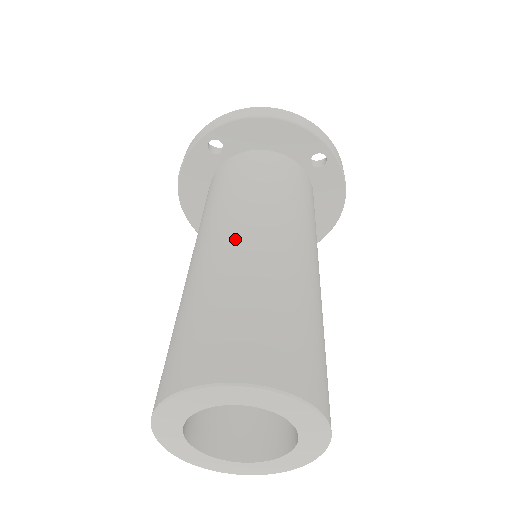
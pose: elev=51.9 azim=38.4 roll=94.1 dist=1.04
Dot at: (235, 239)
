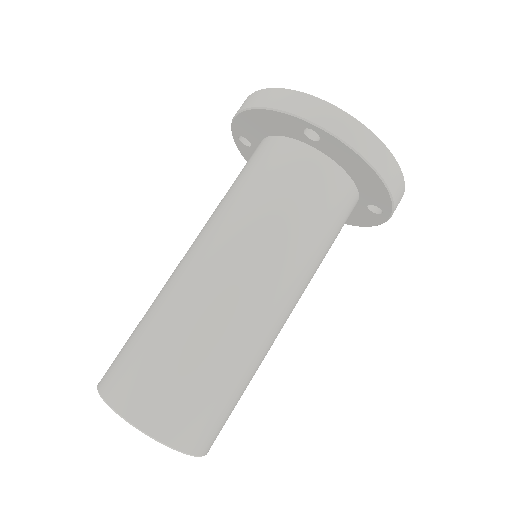
Dot at: (247, 299)
